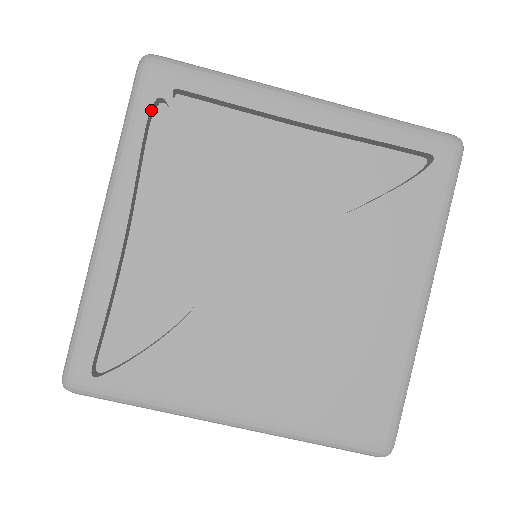
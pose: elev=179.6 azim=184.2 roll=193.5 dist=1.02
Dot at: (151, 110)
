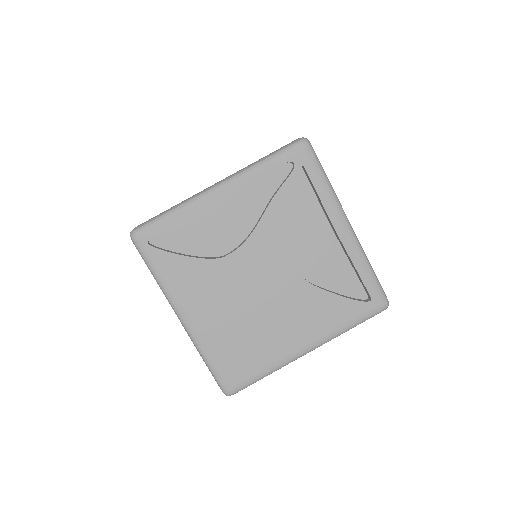
Dot at: (285, 163)
